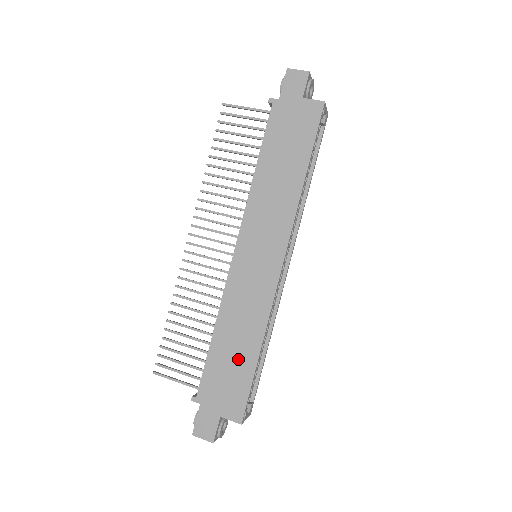
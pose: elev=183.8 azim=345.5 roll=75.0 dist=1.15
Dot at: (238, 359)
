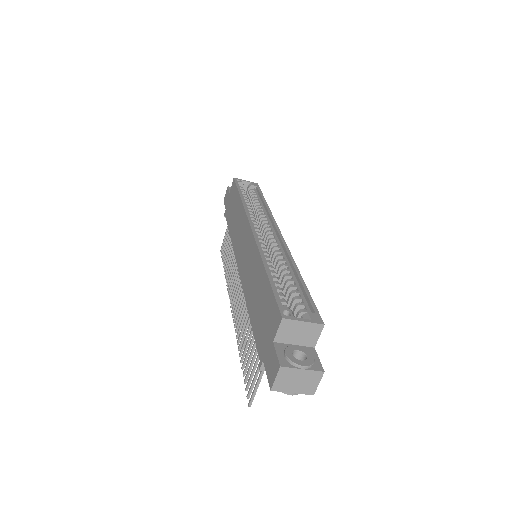
Dot at: (261, 296)
